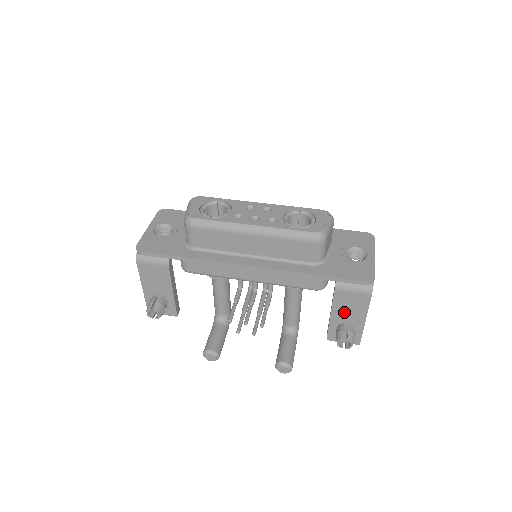
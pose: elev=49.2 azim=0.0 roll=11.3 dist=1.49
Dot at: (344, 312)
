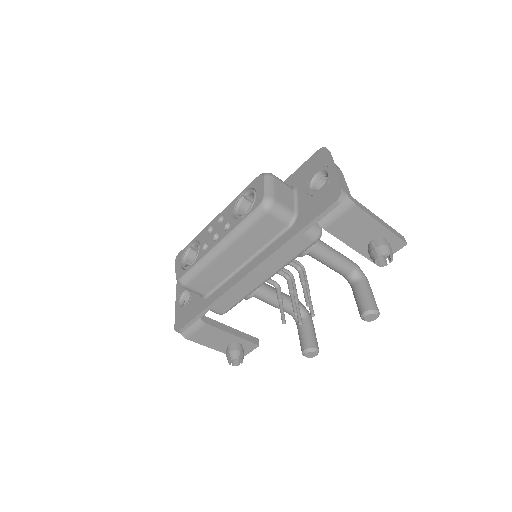
Dot at: (357, 236)
